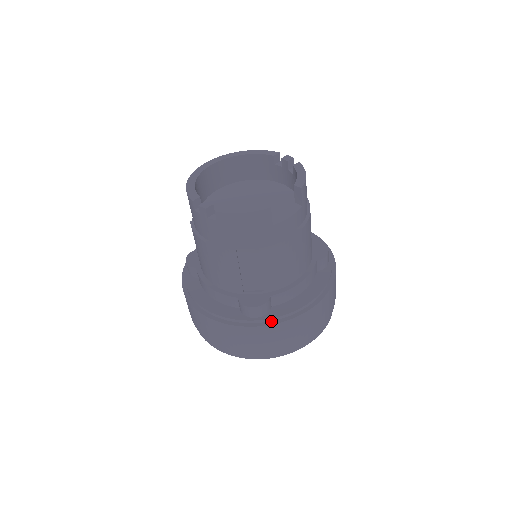
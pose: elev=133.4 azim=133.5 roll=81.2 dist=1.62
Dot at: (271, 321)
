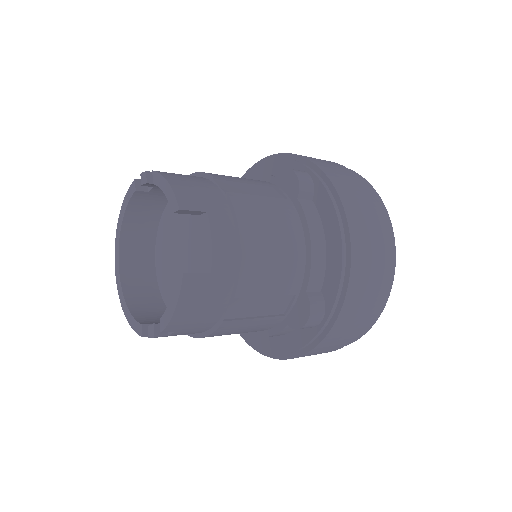
Dot at: (336, 307)
